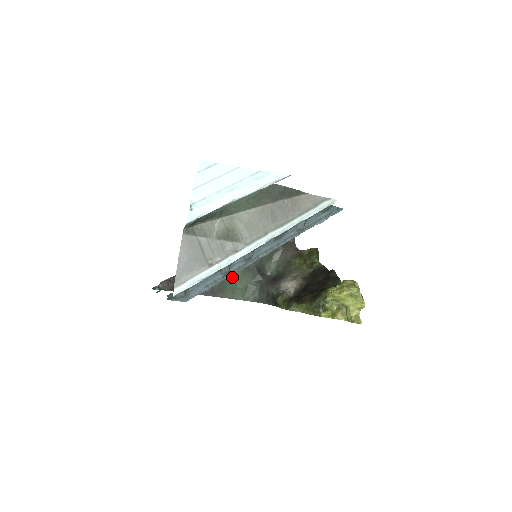
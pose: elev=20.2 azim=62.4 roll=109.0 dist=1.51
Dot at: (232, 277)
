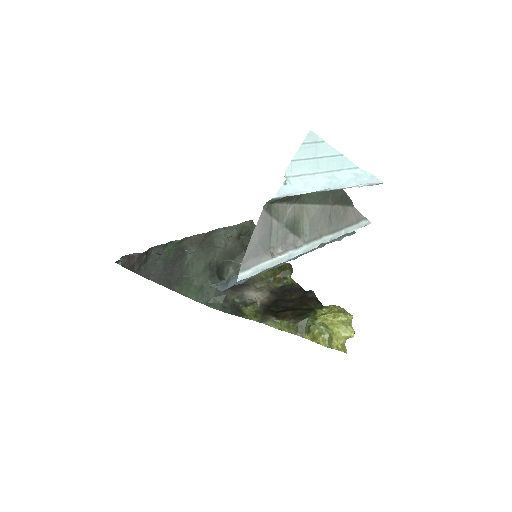
Dot at: (192, 271)
